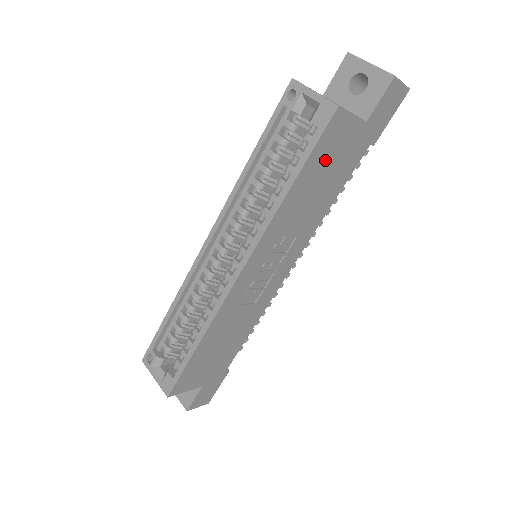
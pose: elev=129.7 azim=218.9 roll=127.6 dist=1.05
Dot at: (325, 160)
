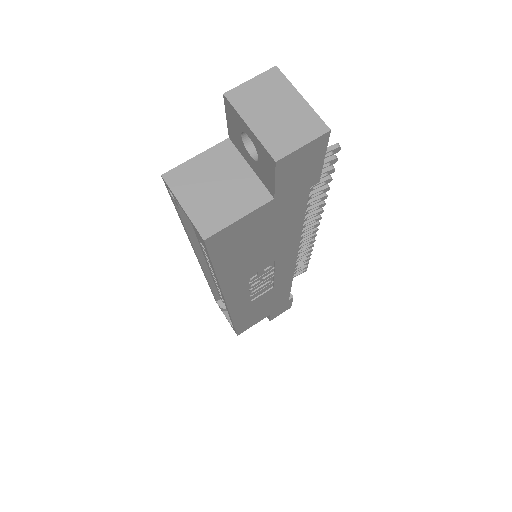
Dot at: (242, 245)
